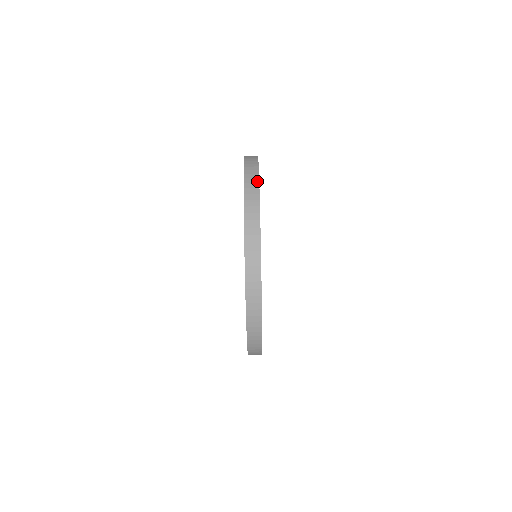
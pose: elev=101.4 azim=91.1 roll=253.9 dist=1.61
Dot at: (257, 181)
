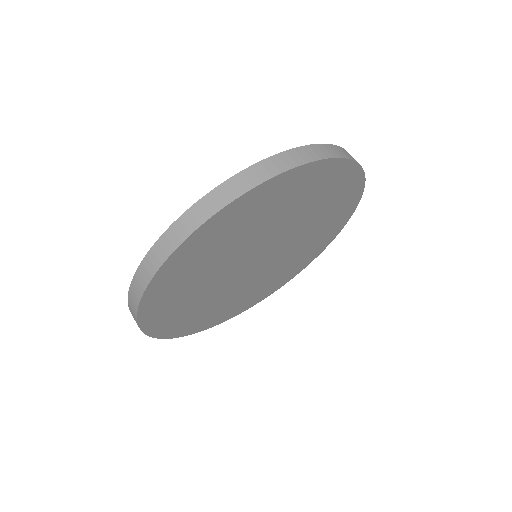
Dot at: (282, 169)
